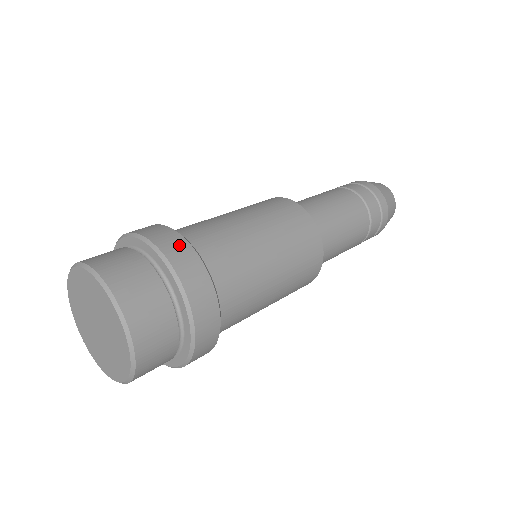
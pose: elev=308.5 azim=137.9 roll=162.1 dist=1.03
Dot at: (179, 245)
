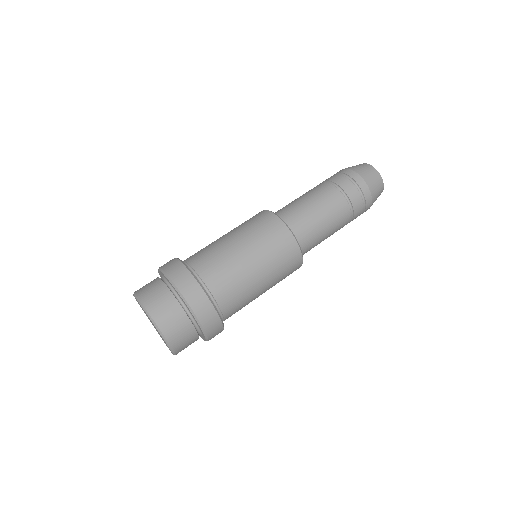
Dot at: (172, 262)
